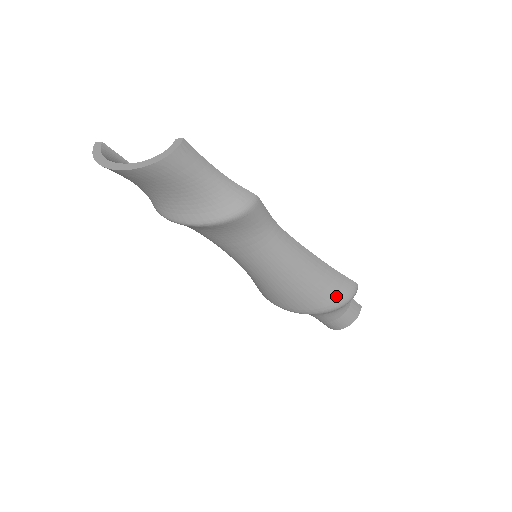
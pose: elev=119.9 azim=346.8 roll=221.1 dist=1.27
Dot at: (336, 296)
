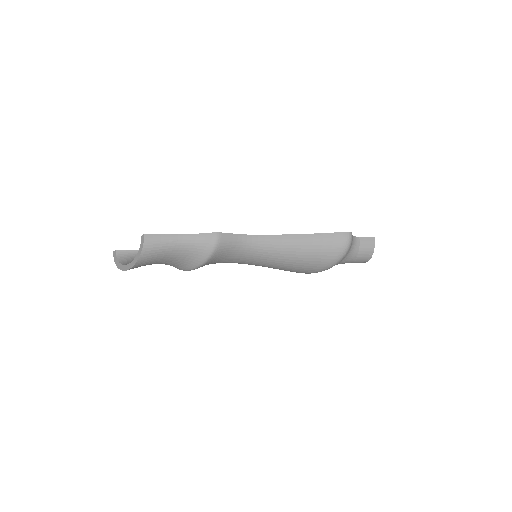
Dot at: (333, 252)
